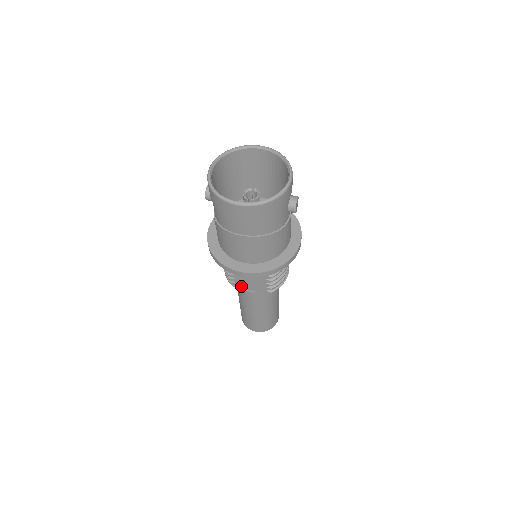
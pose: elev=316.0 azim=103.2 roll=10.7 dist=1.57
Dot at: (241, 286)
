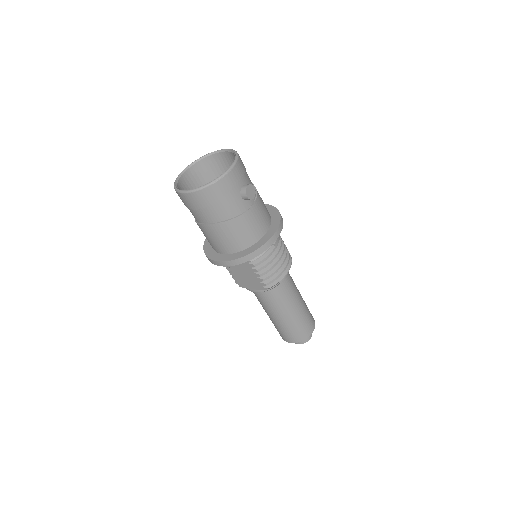
Dot at: (244, 285)
